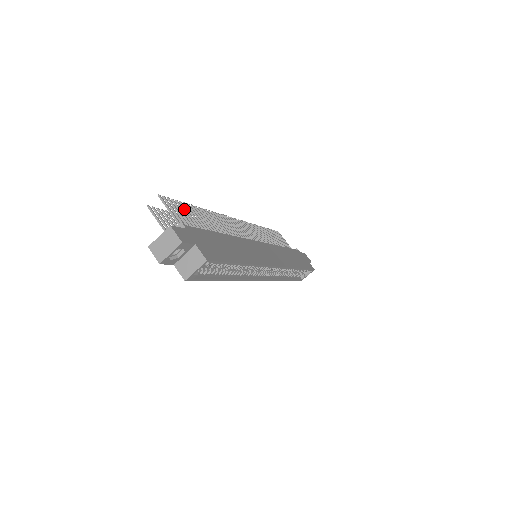
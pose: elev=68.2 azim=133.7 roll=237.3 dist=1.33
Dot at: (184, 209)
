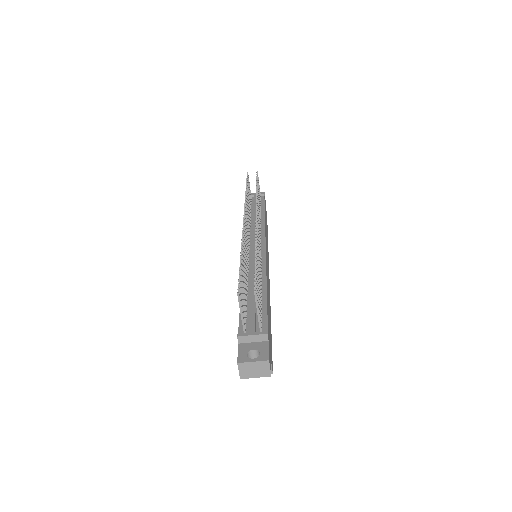
Dot at: occluded
